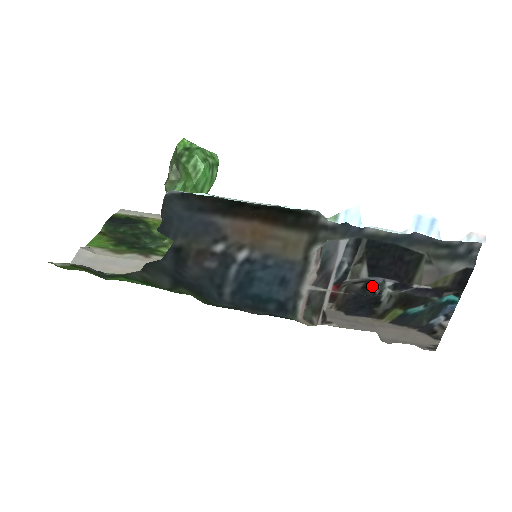
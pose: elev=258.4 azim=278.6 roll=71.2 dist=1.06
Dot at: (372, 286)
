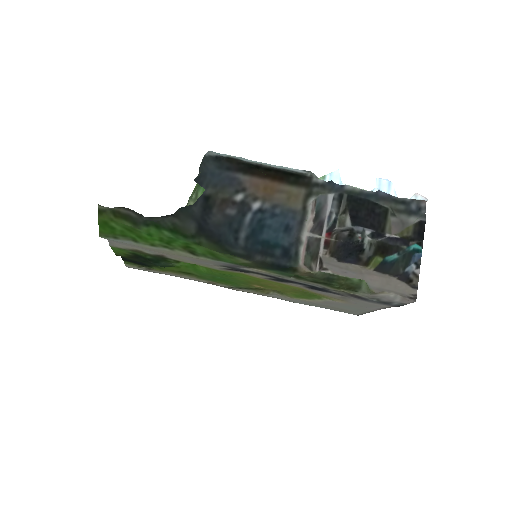
Dot at: (355, 234)
